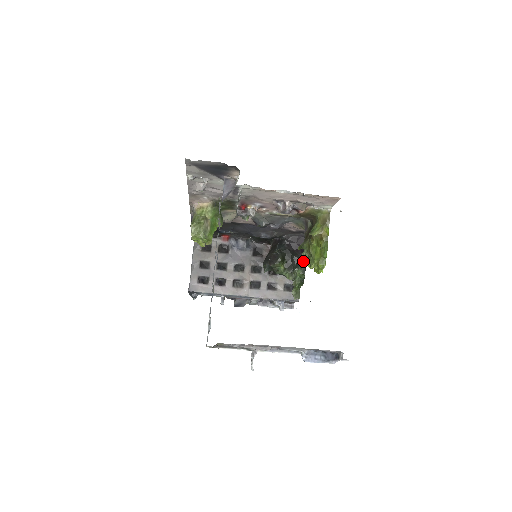
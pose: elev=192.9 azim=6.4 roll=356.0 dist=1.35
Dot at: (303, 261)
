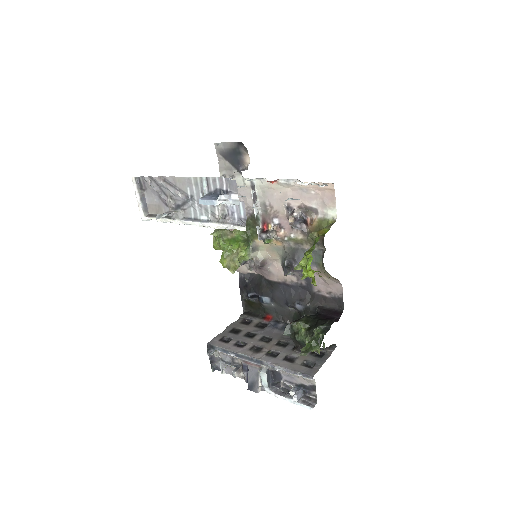
Dot at: (300, 267)
